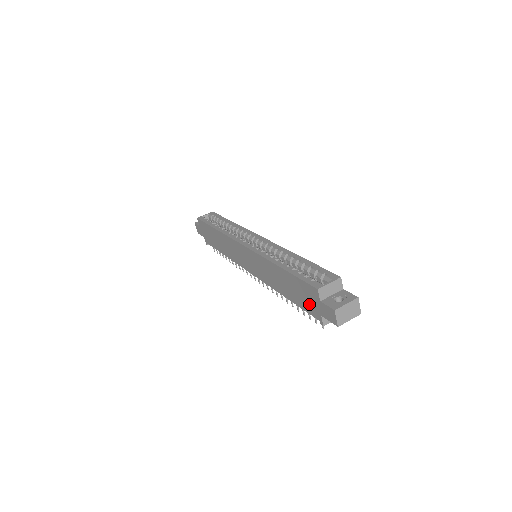
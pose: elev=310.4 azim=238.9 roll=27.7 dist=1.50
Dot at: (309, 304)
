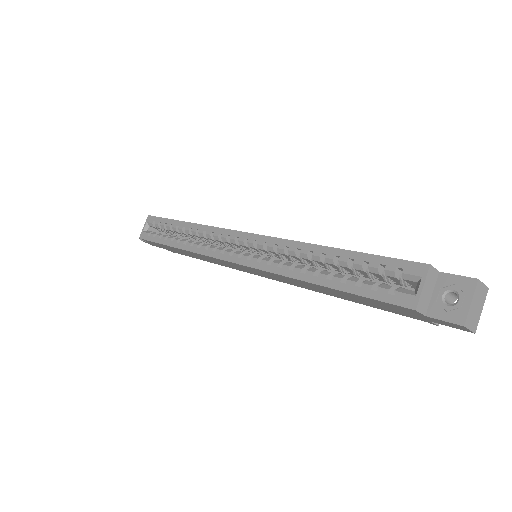
Dot at: (399, 312)
